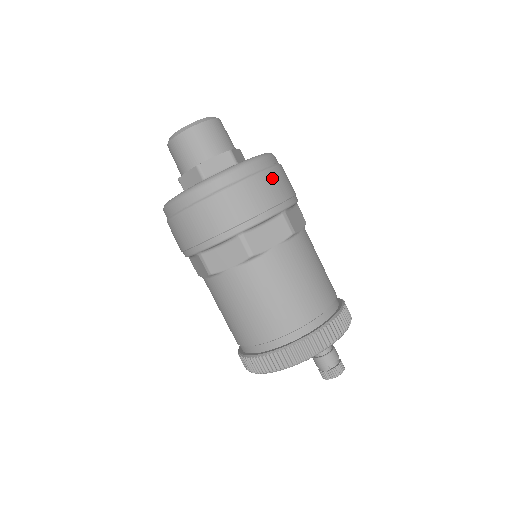
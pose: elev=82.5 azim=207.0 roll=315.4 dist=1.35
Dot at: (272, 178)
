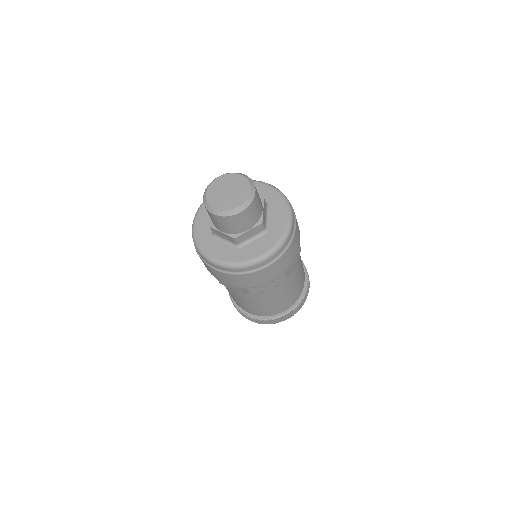
Dot at: (244, 278)
